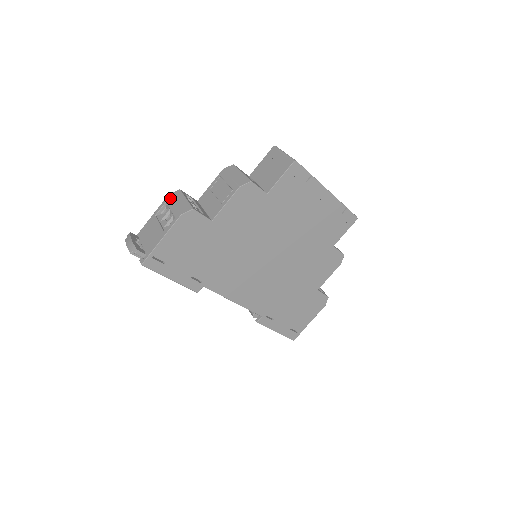
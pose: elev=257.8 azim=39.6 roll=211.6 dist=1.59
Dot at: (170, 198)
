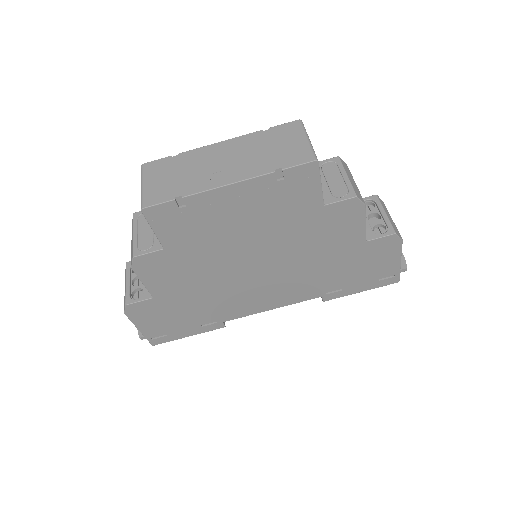
Dot at: occluded
